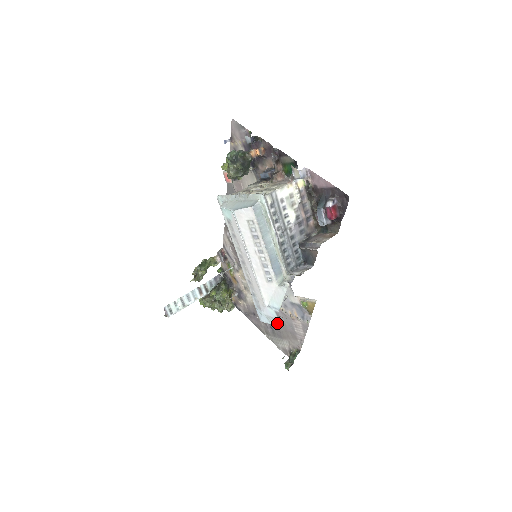
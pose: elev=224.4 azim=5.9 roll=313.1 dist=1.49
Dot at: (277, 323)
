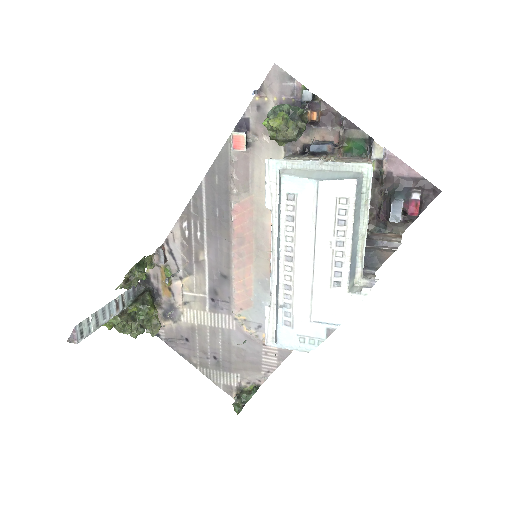
Dot at: (316, 345)
